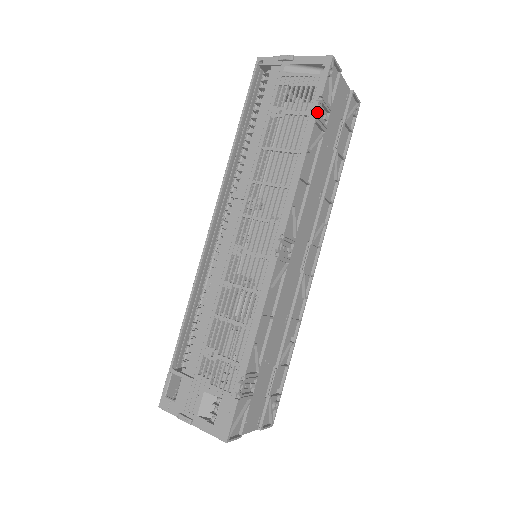
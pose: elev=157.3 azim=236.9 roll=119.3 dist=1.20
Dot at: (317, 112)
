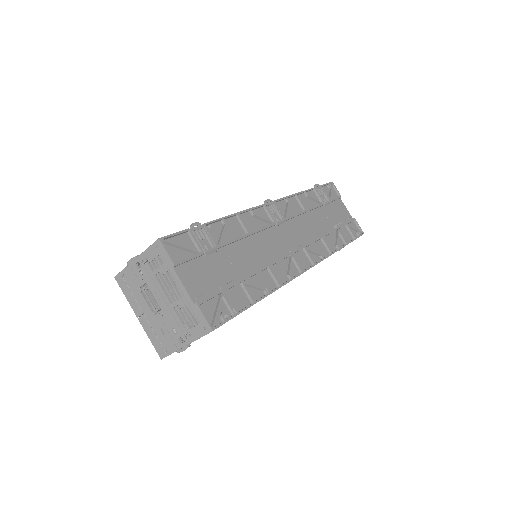
Dot at: (316, 187)
